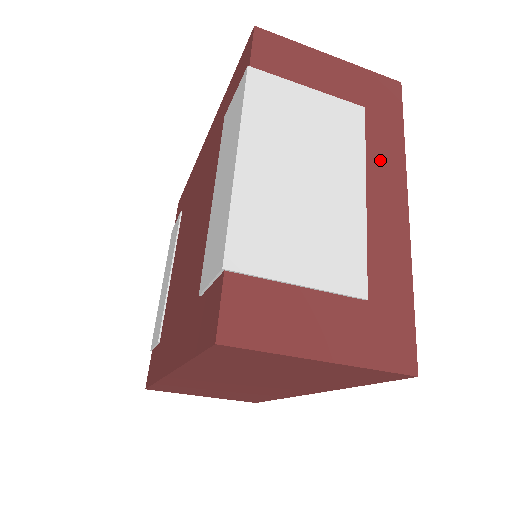
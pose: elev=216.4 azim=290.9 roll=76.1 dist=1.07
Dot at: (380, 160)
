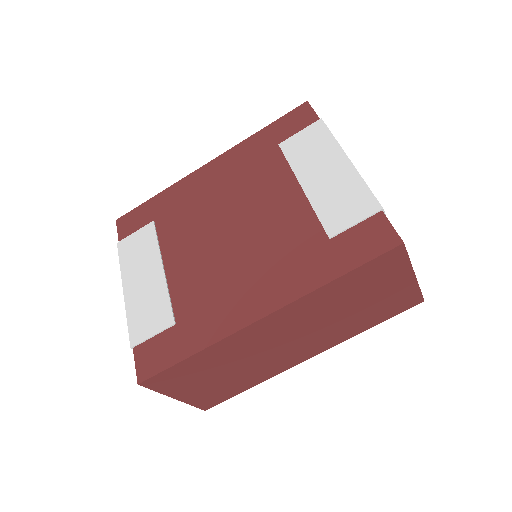
Dot at: occluded
